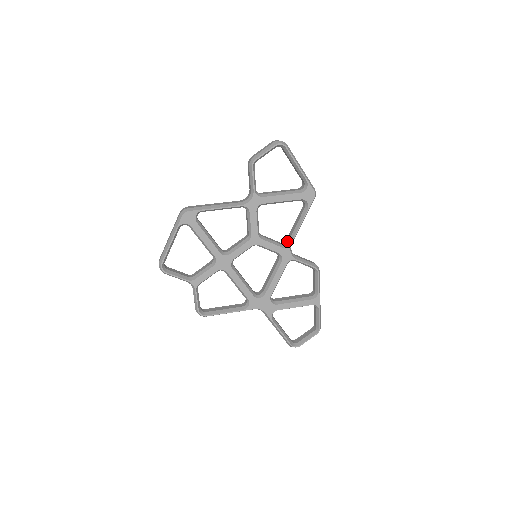
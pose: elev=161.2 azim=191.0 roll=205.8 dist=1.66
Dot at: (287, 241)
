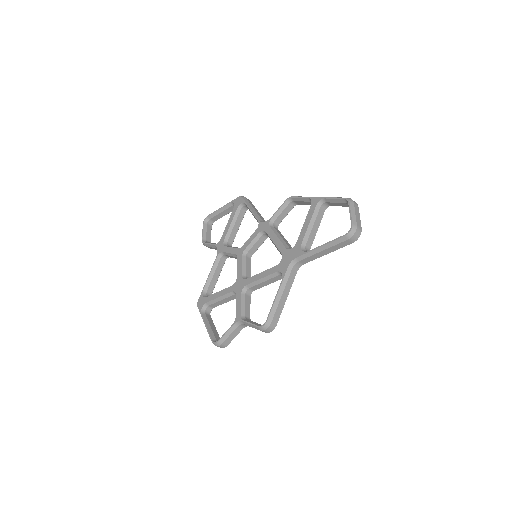
Dot at: occluded
